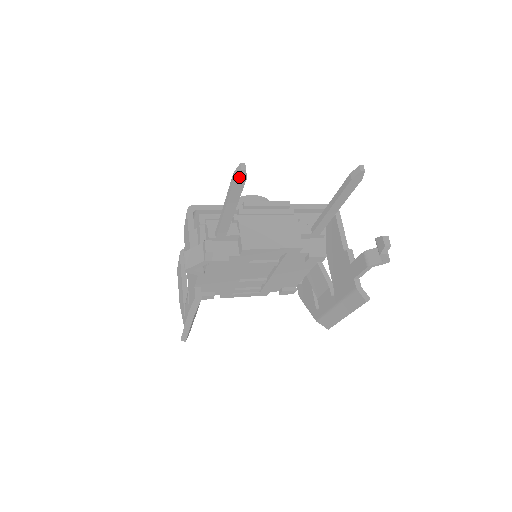
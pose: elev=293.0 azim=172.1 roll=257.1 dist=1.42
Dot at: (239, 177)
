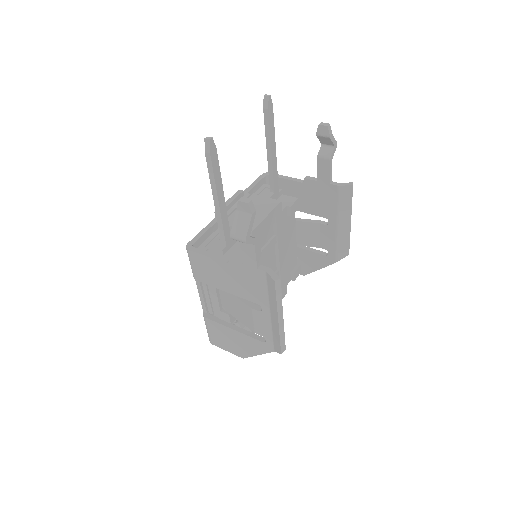
Dot at: (212, 150)
